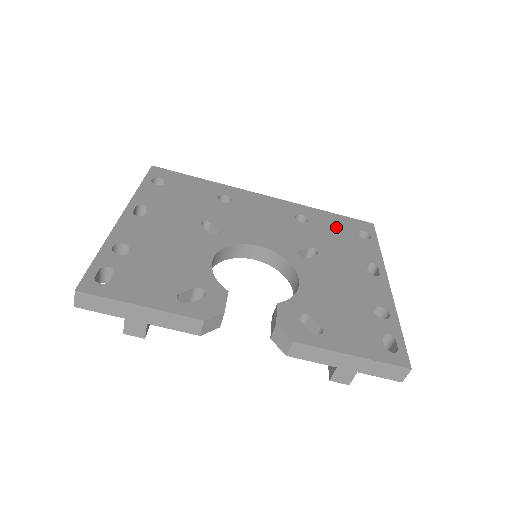
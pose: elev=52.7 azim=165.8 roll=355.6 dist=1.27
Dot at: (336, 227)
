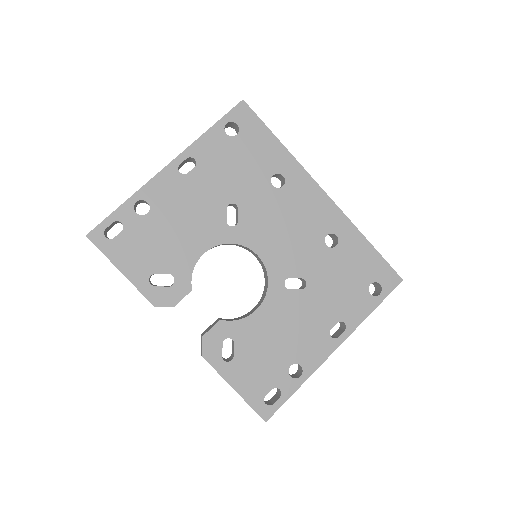
Dot at: (356, 267)
